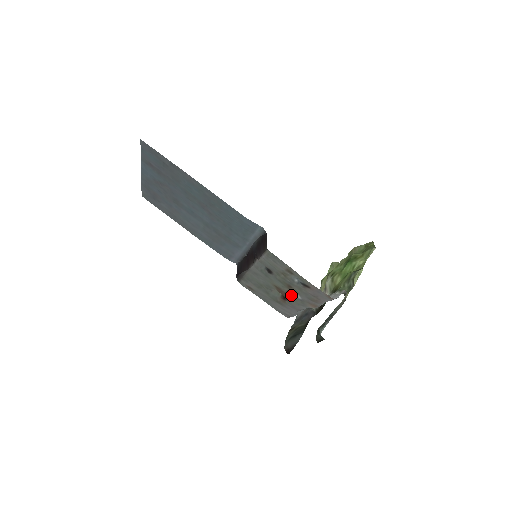
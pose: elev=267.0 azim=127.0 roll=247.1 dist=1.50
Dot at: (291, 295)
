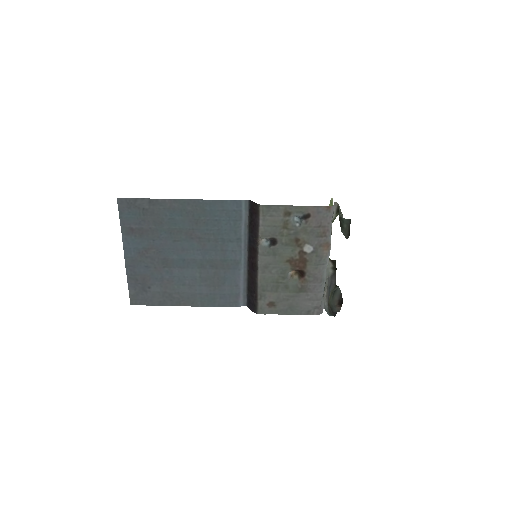
Dot at: (304, 256)
